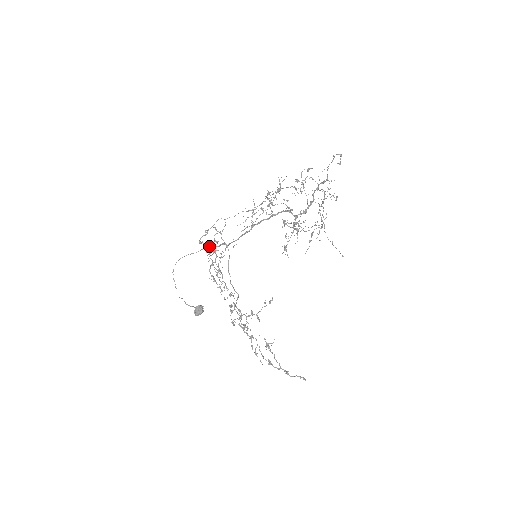
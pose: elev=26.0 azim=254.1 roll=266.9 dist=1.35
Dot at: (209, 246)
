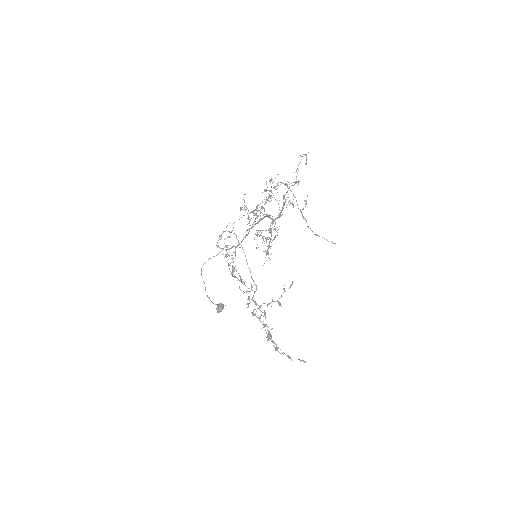
Dot at: occluded
